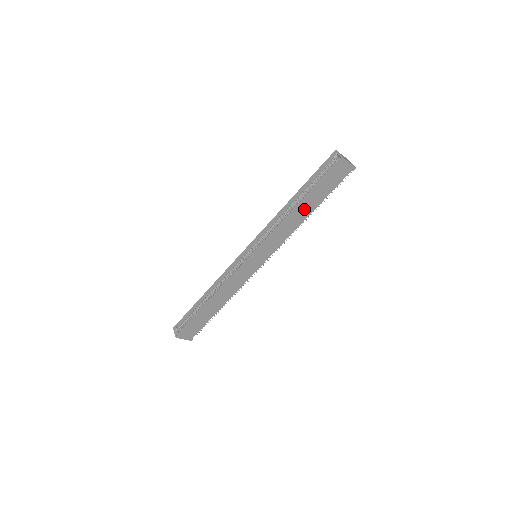
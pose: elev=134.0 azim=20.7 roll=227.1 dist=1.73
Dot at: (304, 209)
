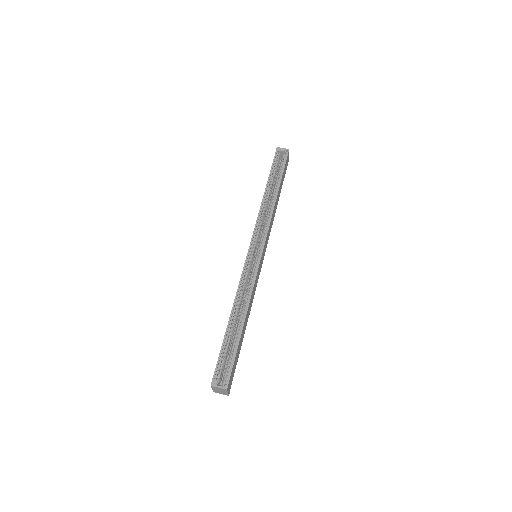
Dot at: occluded
